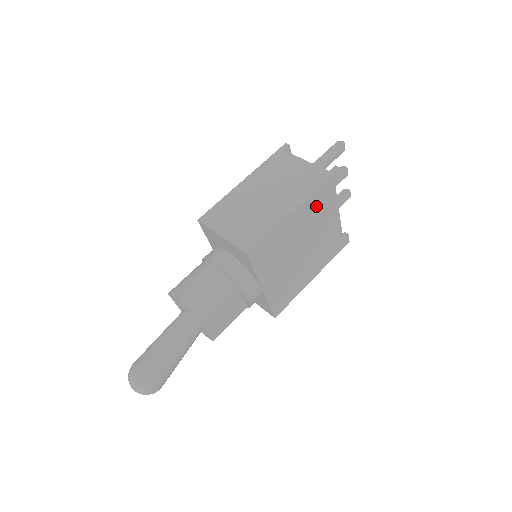
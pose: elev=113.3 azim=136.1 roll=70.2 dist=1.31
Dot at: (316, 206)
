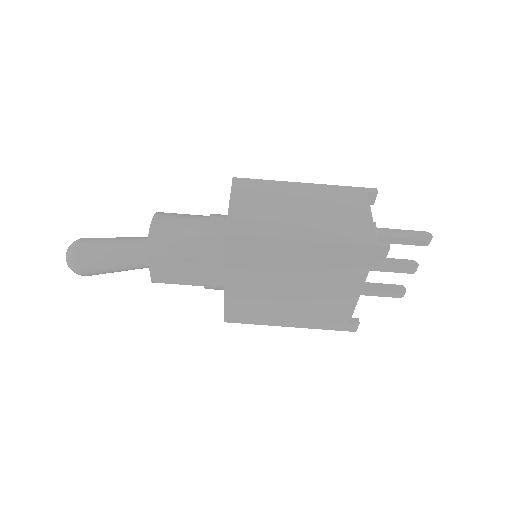
Dot at: (336, 261)
